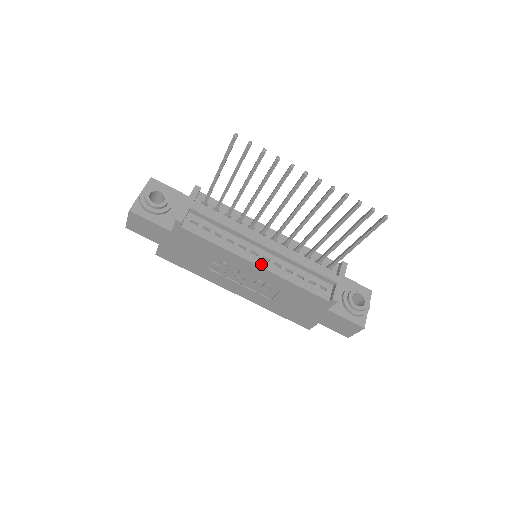
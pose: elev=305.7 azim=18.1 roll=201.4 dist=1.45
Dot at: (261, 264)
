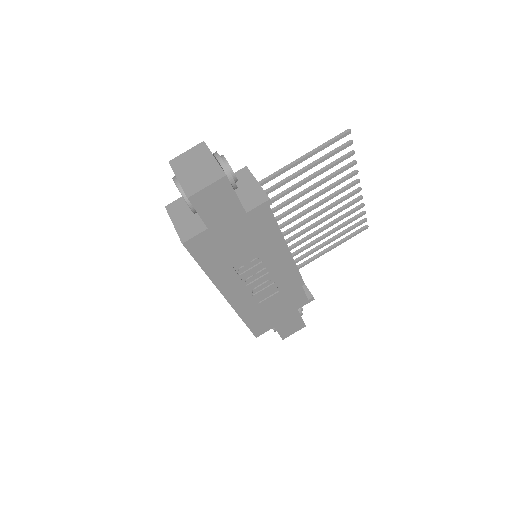
Dot at: occluded
